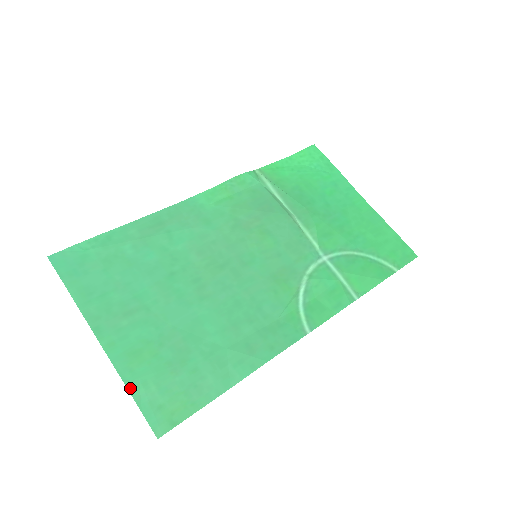
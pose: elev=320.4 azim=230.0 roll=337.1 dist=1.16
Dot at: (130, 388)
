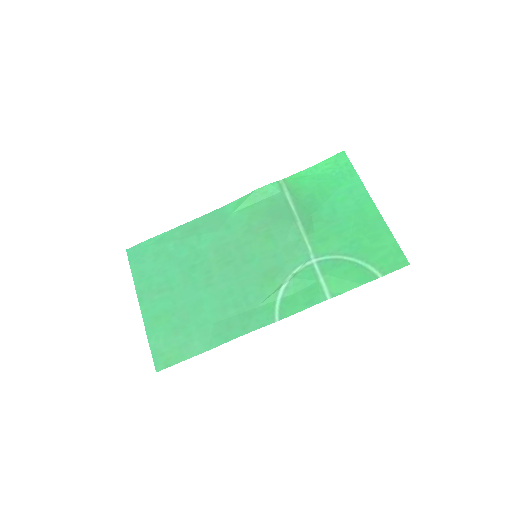
Dot at: (149, 339)
